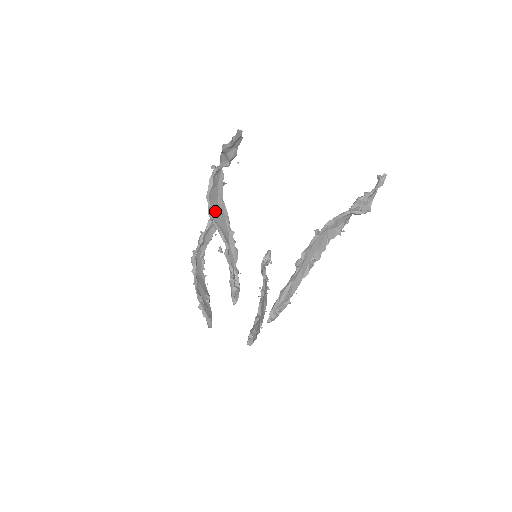
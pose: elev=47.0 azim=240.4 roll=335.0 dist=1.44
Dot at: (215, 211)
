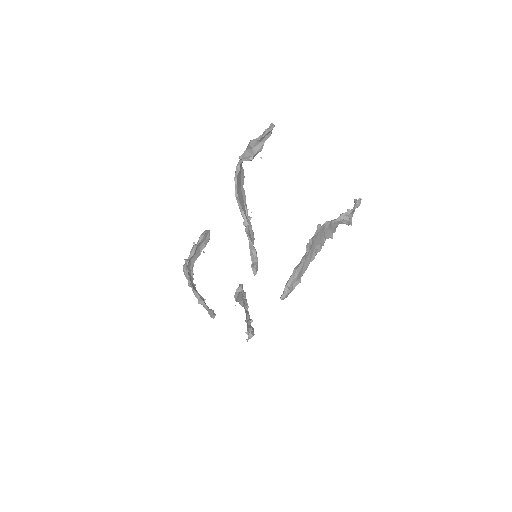
Dot at: (239, 193)
